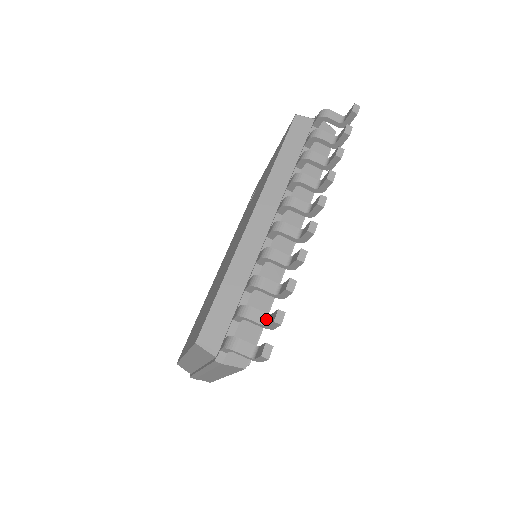
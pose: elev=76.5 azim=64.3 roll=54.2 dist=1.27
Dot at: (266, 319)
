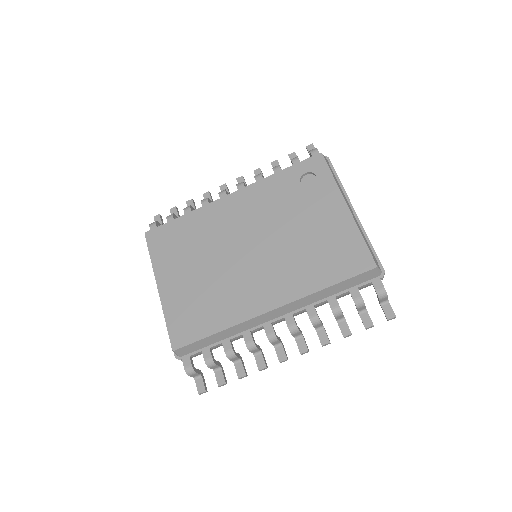
Dot at: (217, 368)
